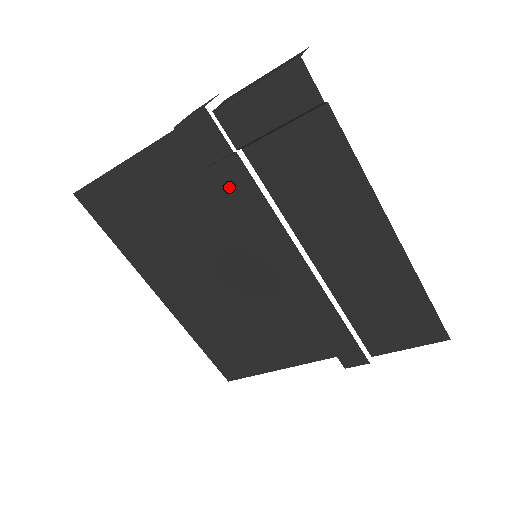
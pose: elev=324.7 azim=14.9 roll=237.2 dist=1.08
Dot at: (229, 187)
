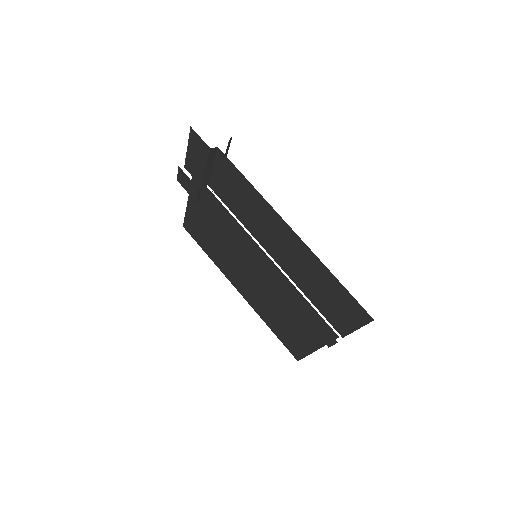
Dot at: (211, 210)
